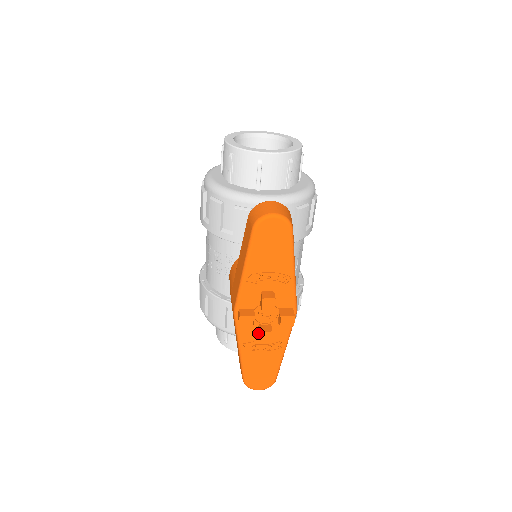
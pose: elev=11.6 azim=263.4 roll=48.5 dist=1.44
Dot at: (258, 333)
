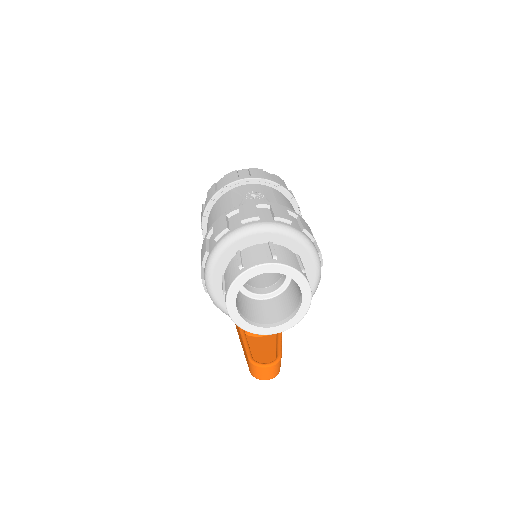
Dot at: occluded
